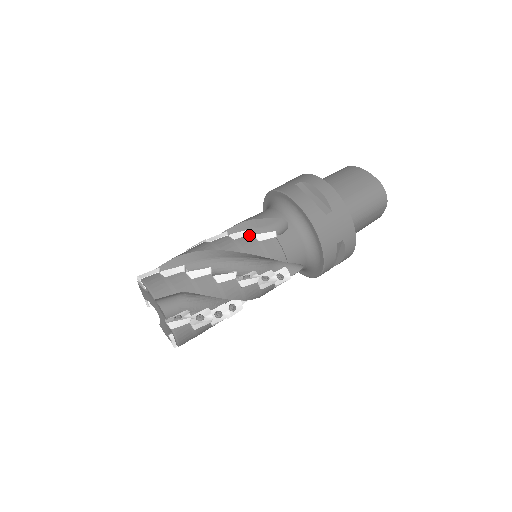
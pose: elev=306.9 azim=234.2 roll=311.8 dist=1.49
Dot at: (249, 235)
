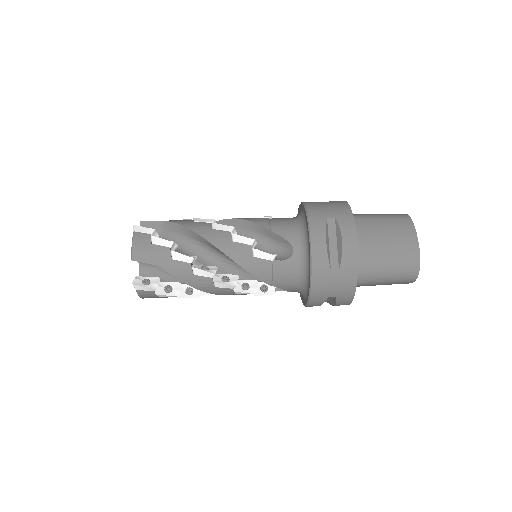
Dot at: (249, 245)
